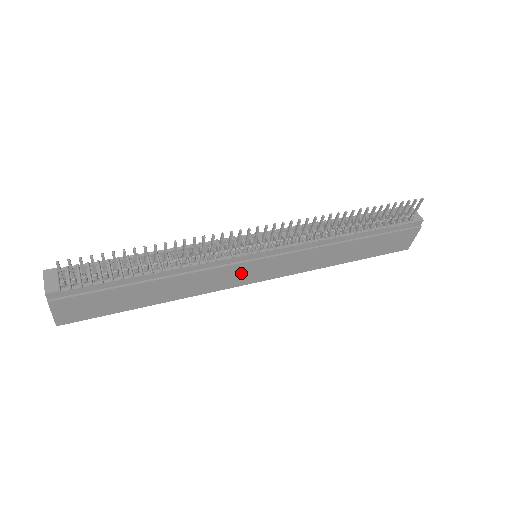
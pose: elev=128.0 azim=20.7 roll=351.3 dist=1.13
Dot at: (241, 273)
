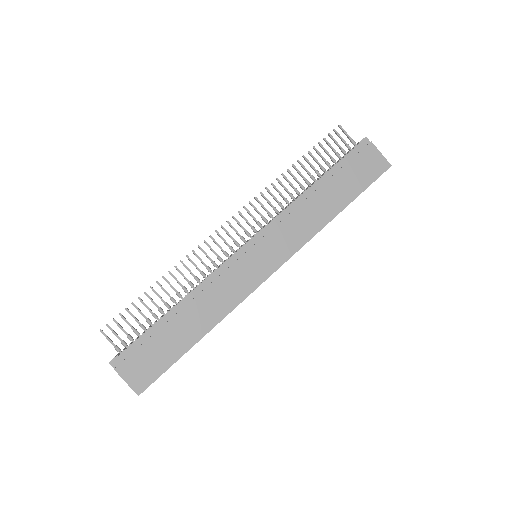
Dot at: (248, 271)
